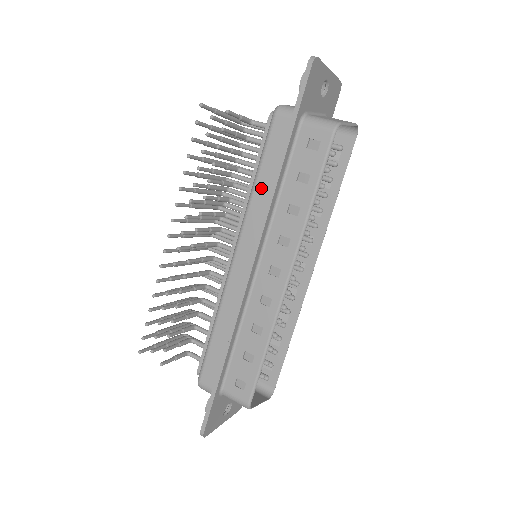
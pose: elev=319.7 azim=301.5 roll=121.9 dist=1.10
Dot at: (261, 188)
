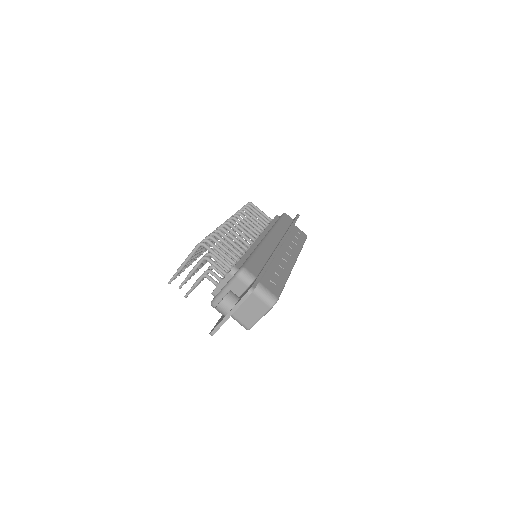
Dot at: occluded
